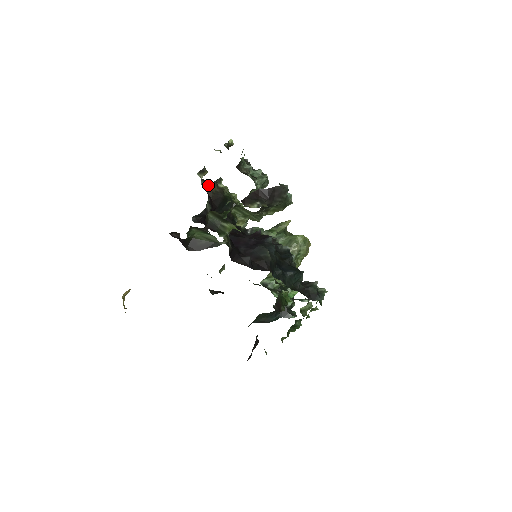
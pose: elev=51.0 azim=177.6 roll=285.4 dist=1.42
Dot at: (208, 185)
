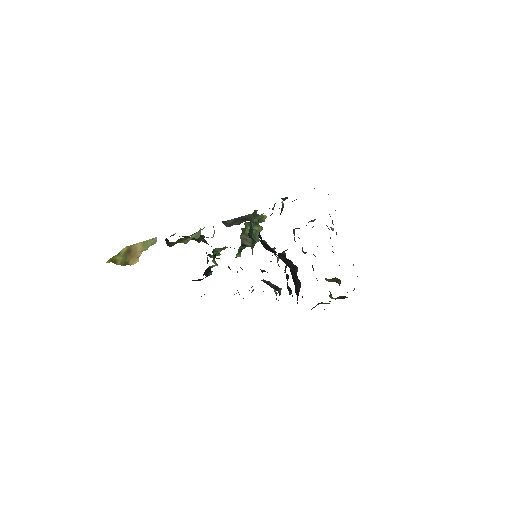
Dot at: occluded
